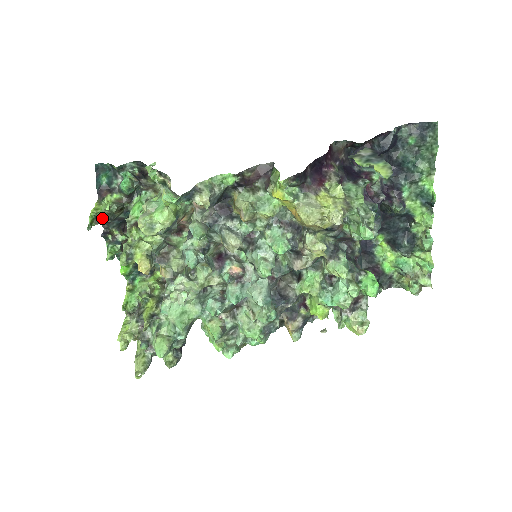
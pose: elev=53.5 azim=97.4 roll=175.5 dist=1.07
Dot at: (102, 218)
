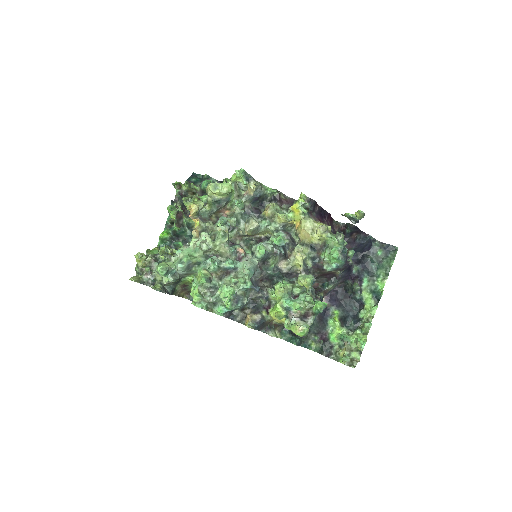
Dot at: (186, 181)
